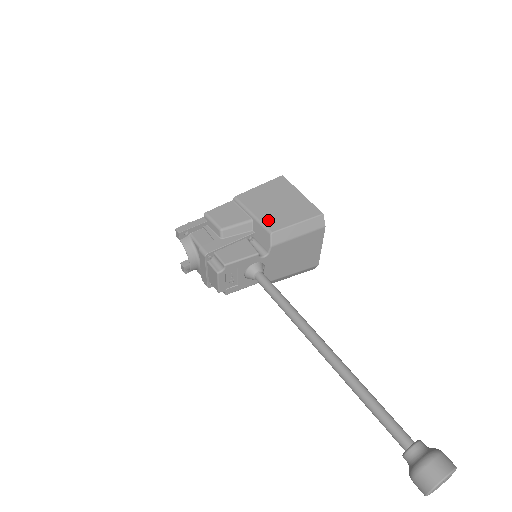
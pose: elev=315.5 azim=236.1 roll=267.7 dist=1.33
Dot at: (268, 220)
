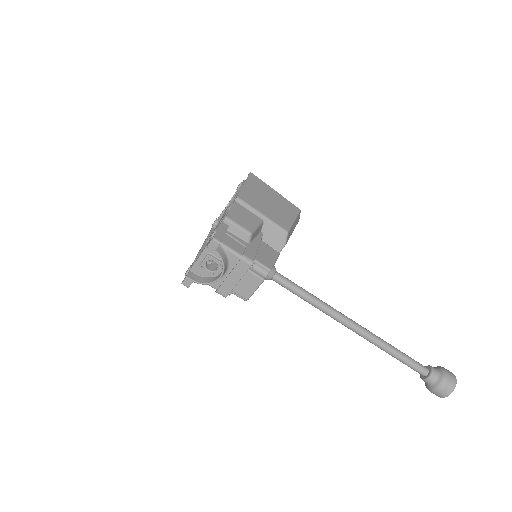
Dot at: (277, 220)
